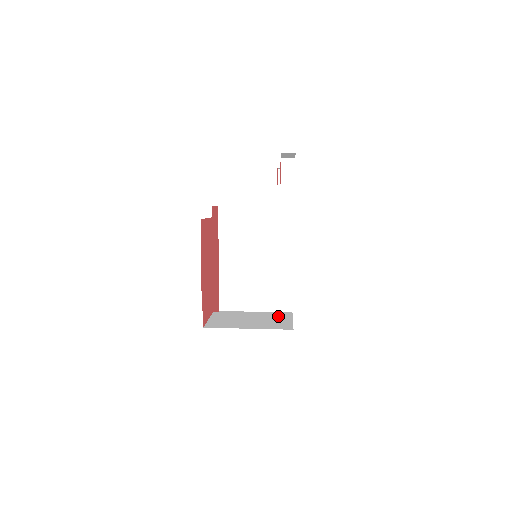
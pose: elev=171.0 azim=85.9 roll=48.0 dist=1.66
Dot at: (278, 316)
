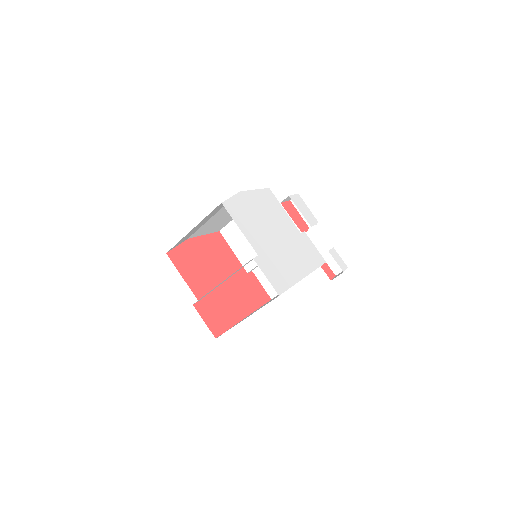
Dot at: occluded
